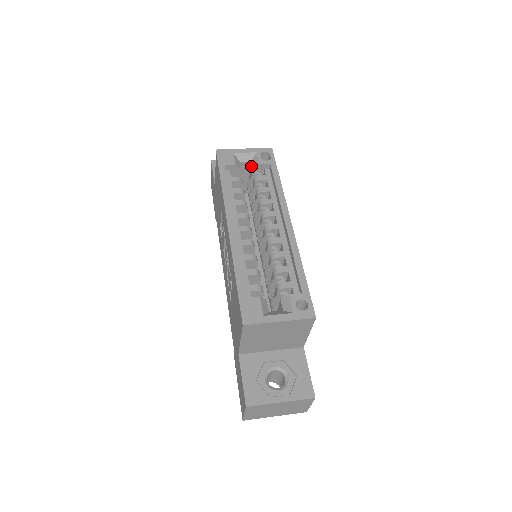
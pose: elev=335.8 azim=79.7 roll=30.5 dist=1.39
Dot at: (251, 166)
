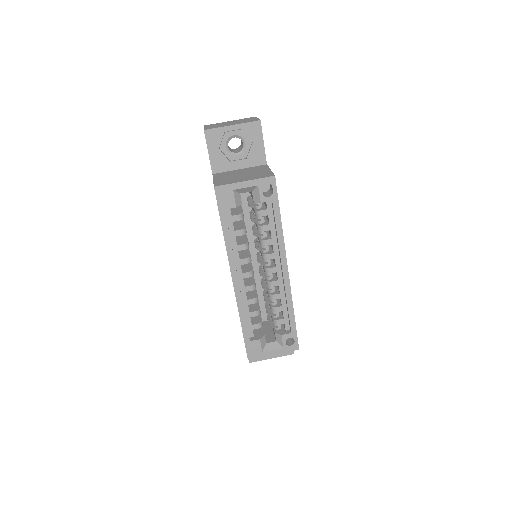
Dot at: (252, 195)
